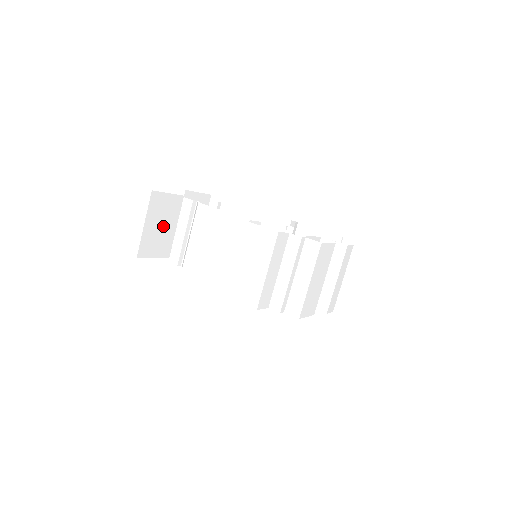
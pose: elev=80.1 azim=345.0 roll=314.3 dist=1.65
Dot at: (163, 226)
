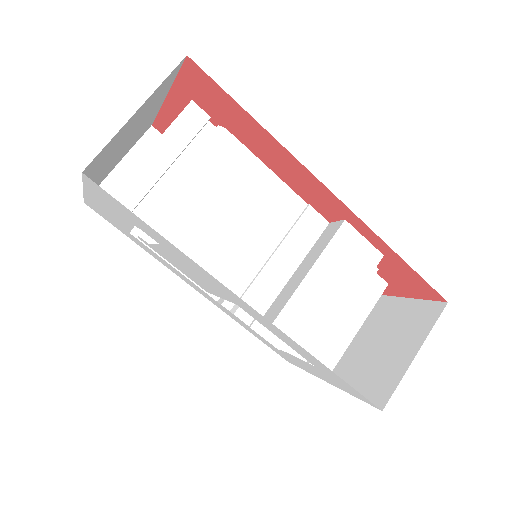
Dot at: (130, 127)
